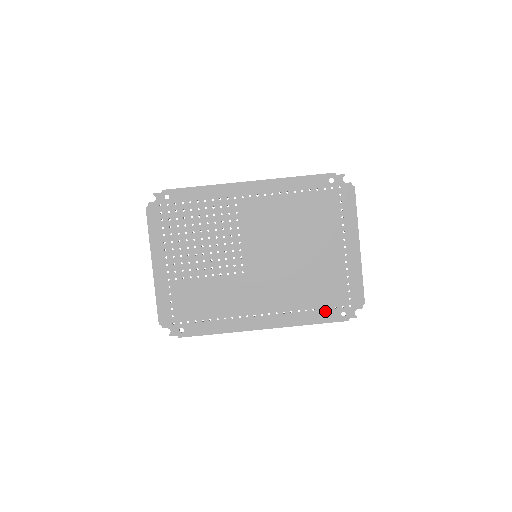
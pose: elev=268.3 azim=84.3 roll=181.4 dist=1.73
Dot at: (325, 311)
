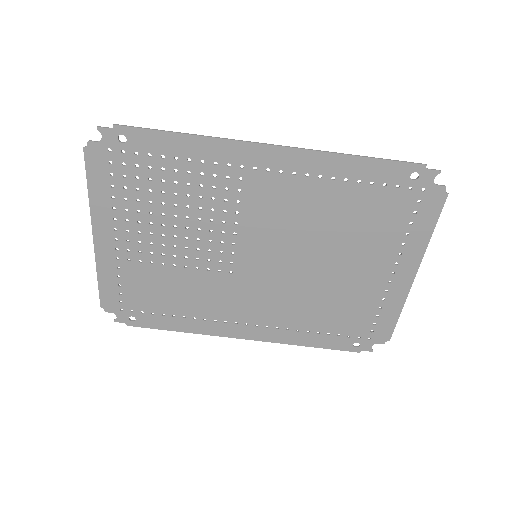
Dot at: (333, 337)
